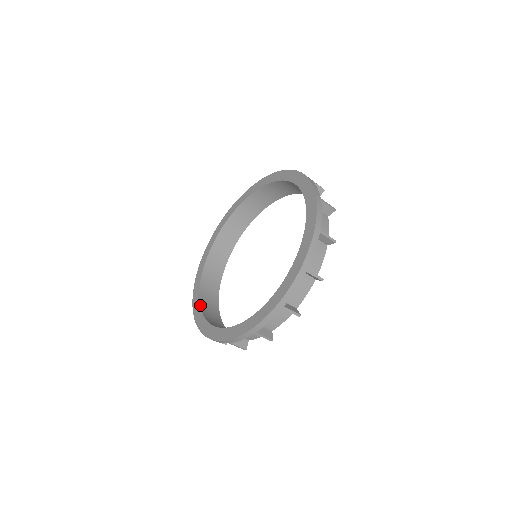
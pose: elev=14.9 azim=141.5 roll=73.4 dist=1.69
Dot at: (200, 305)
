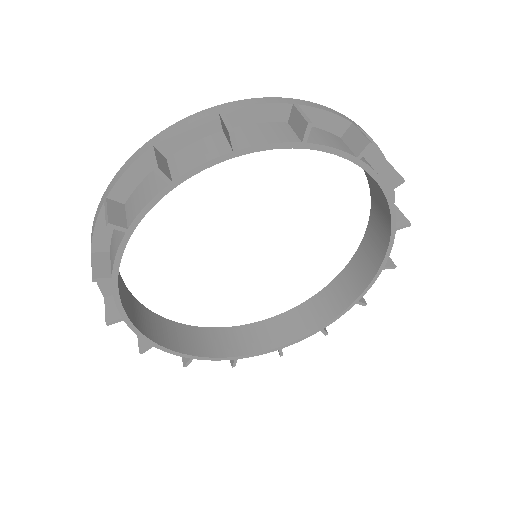
Dot at: occluded
